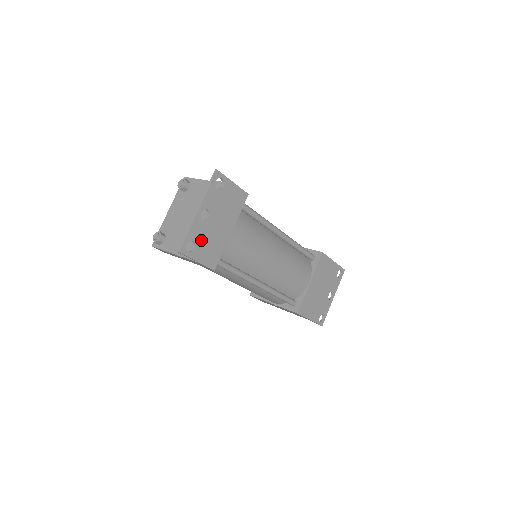
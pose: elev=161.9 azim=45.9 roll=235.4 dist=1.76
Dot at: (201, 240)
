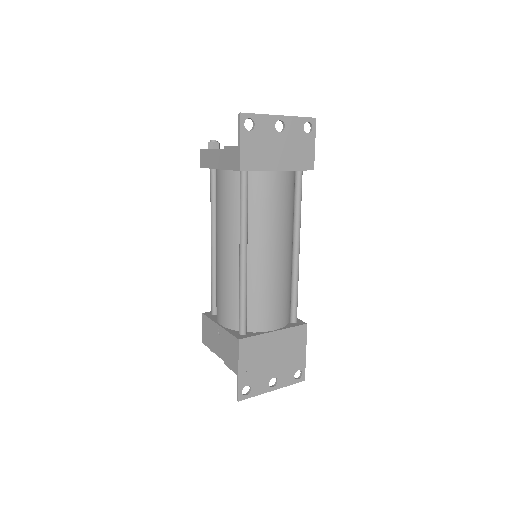
Dot at: (259, 135)
